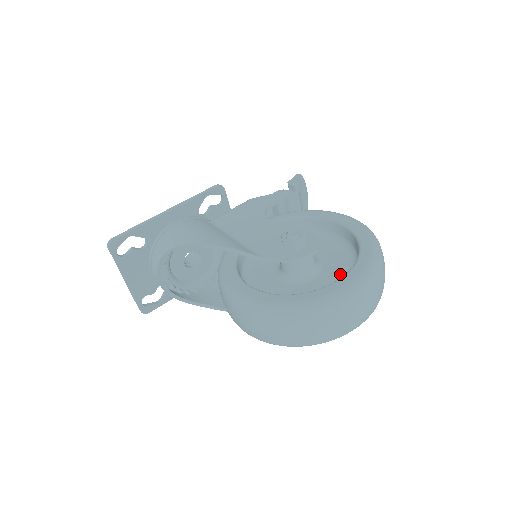
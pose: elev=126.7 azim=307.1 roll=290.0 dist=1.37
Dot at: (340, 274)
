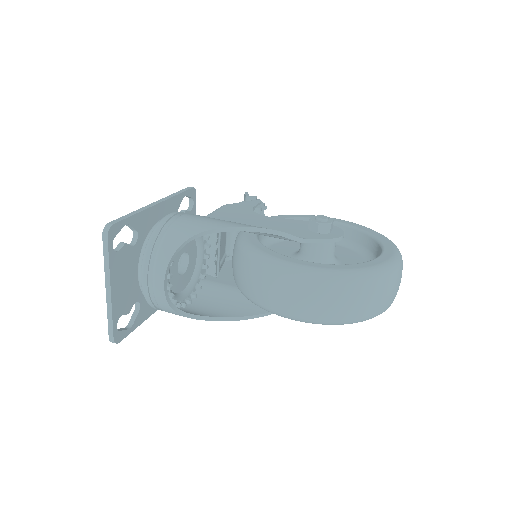
Dot at: (356, 259)
